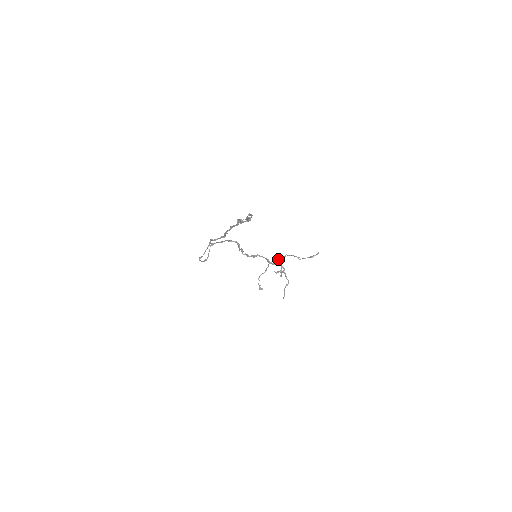
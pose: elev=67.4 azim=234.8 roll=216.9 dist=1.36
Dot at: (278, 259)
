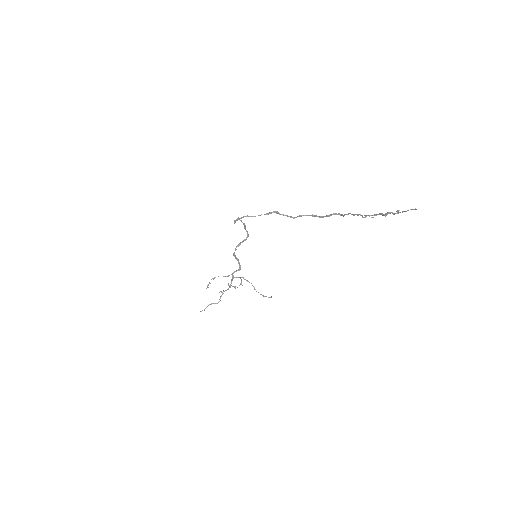
Dot at: (240, 277)
